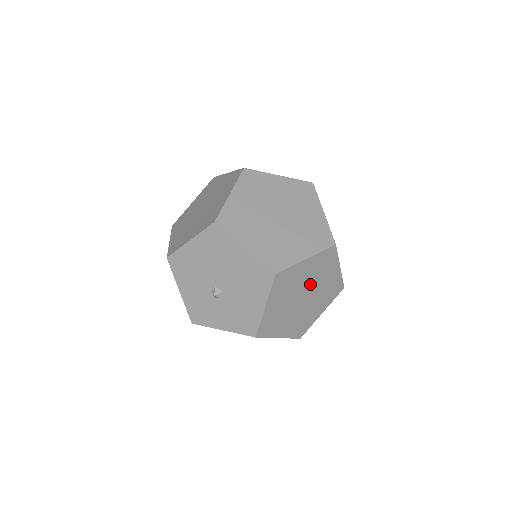
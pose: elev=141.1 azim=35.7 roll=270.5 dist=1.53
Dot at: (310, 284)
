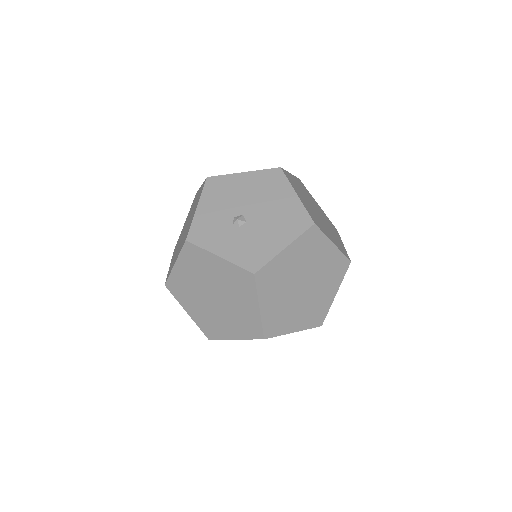
Dot at: (315, 277)
